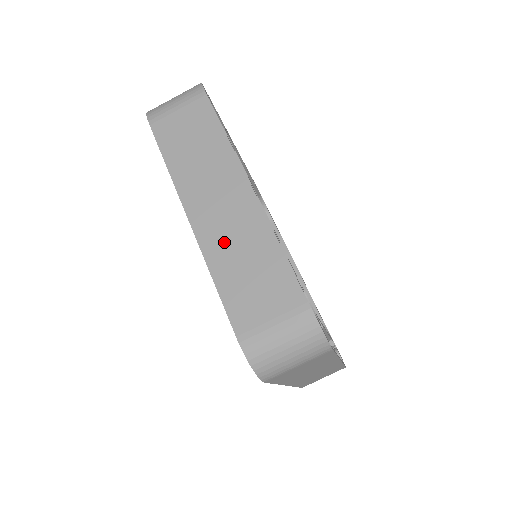
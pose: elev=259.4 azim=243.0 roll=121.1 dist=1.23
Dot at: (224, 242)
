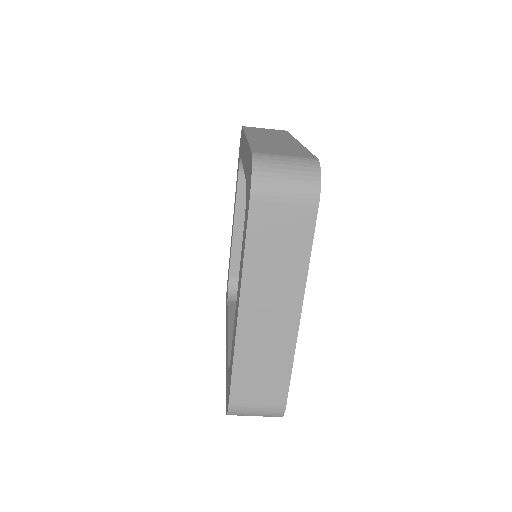
Dot at: (256, 343)
